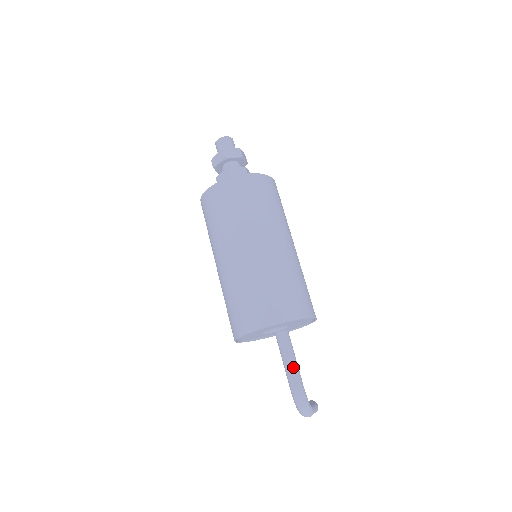
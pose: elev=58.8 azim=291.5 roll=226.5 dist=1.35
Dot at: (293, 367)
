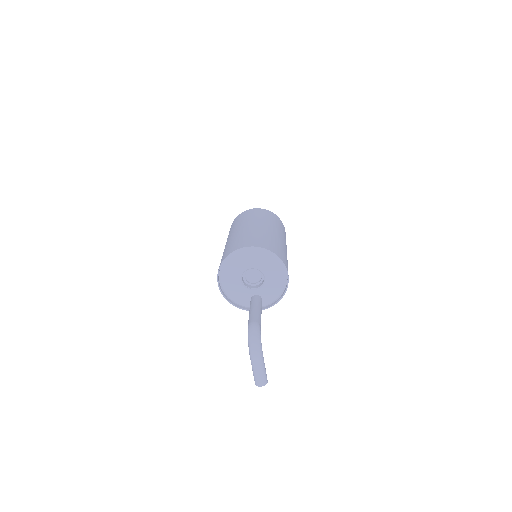
Dot at: (257, 311)
